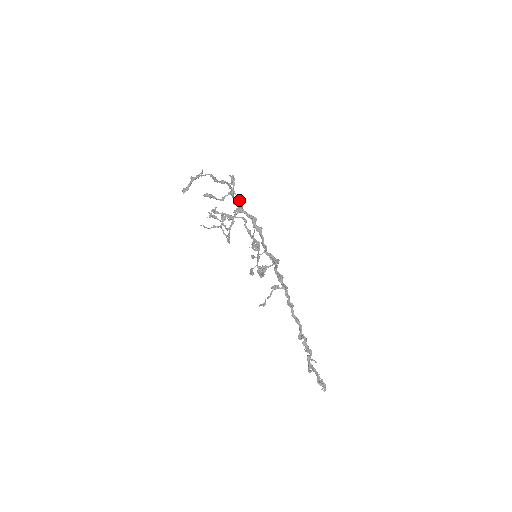
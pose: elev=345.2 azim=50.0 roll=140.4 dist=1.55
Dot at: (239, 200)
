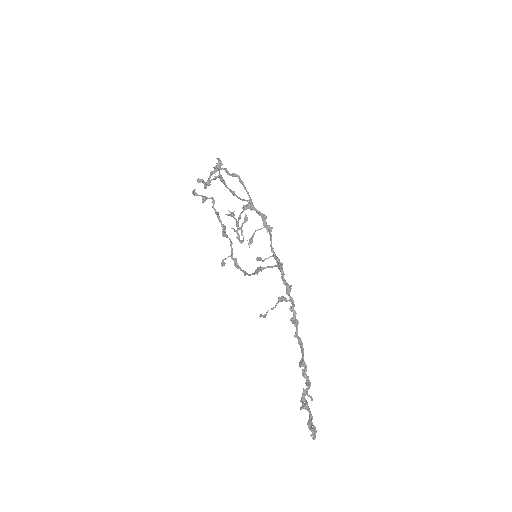
Dot at: (248, 195)
